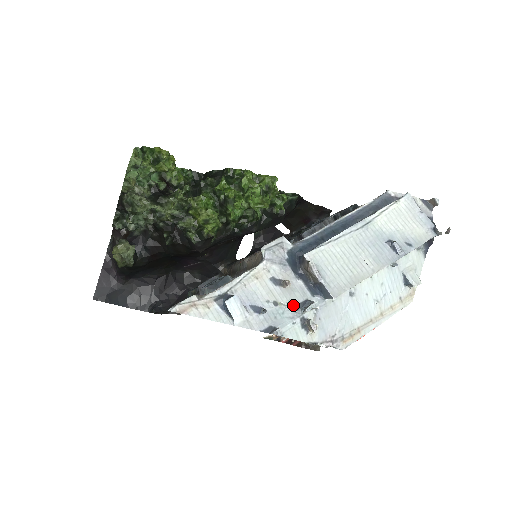
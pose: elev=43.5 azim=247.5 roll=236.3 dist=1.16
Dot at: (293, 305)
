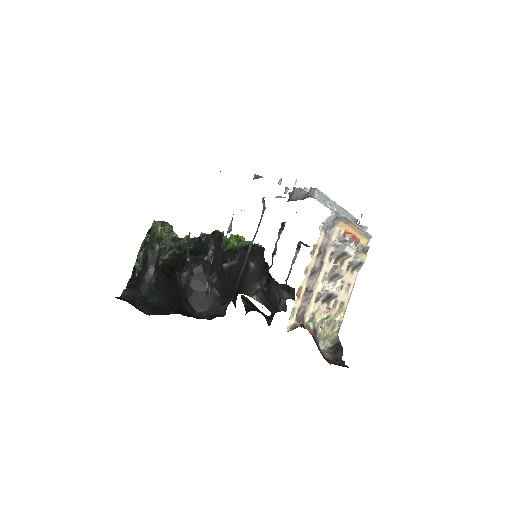
Dot at: occluded
